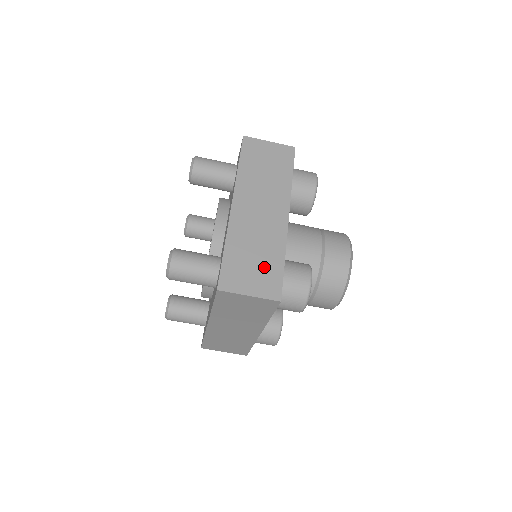
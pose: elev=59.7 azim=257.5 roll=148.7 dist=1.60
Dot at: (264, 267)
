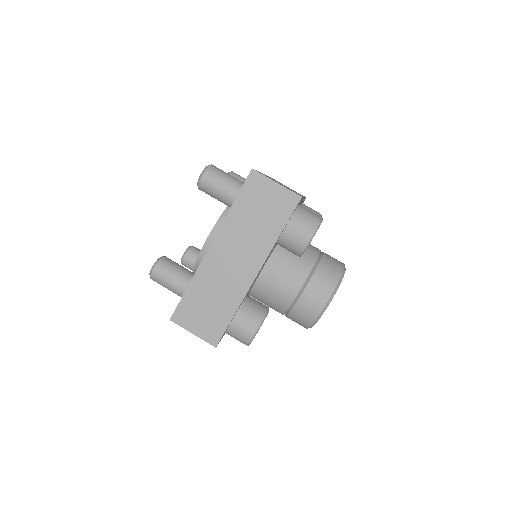
Dot at: occluded
